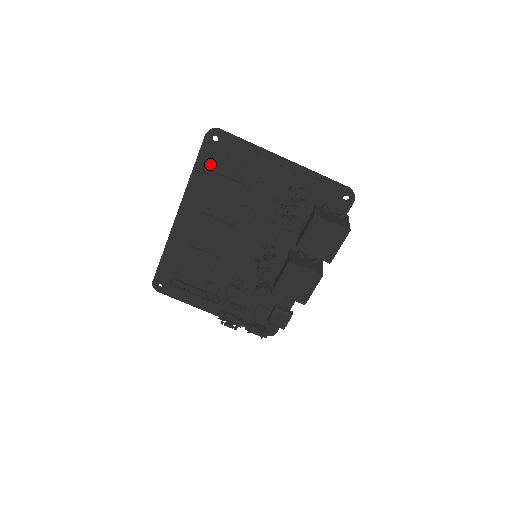
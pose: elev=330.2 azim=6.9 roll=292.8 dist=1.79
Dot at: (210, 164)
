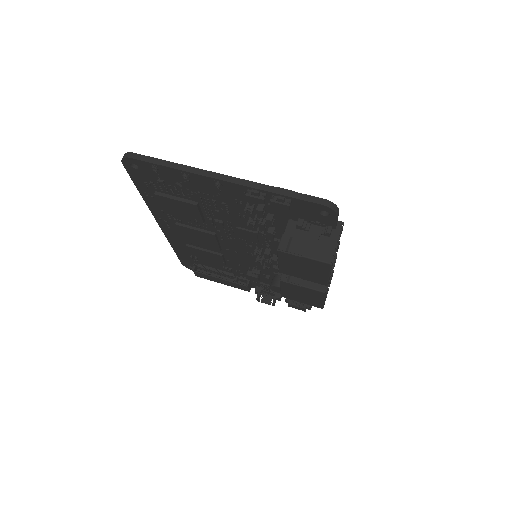
Dot at: (150, 186)
